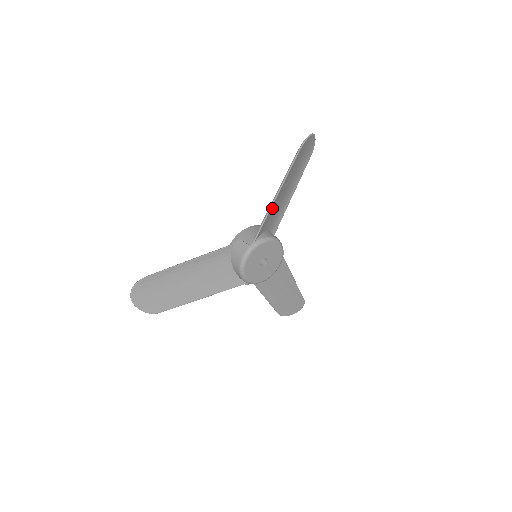
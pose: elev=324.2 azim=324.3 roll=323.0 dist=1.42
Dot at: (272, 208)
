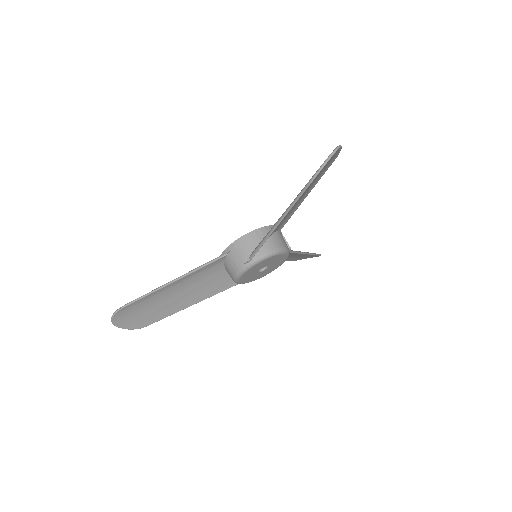
Dot at: occluded
